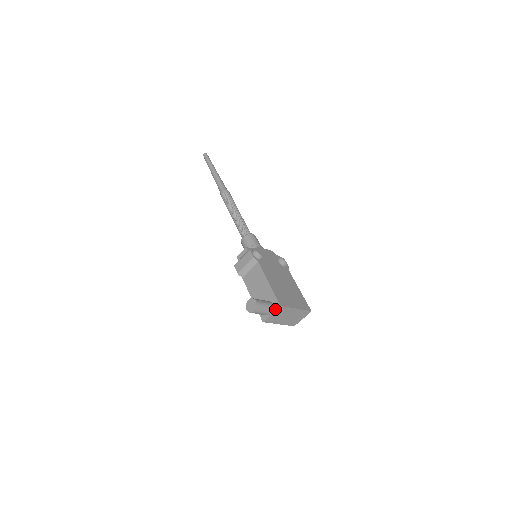
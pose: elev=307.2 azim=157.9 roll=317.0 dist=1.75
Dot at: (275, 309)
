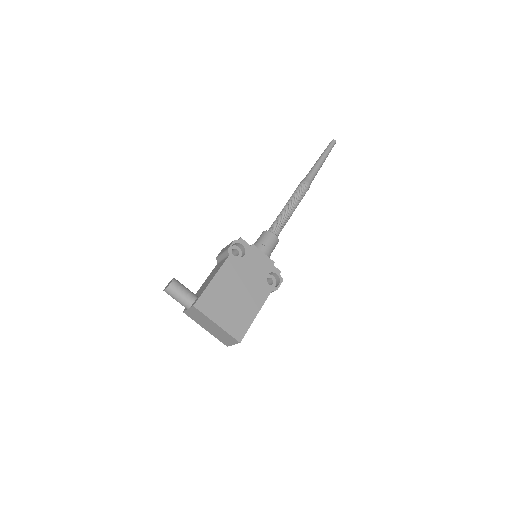
Dot at: (191, 306)
